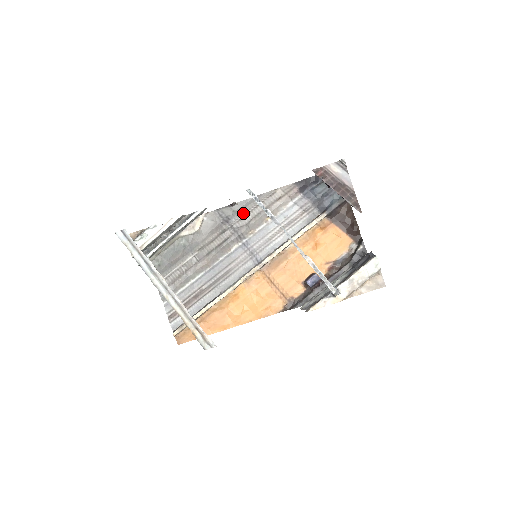
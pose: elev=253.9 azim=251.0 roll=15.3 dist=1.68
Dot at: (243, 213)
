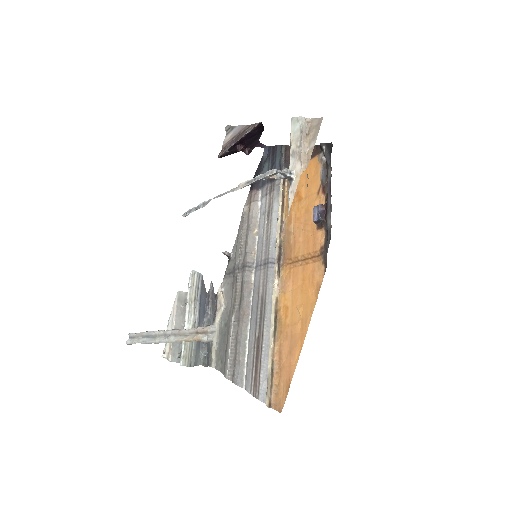
Dot at: (238, 251)
